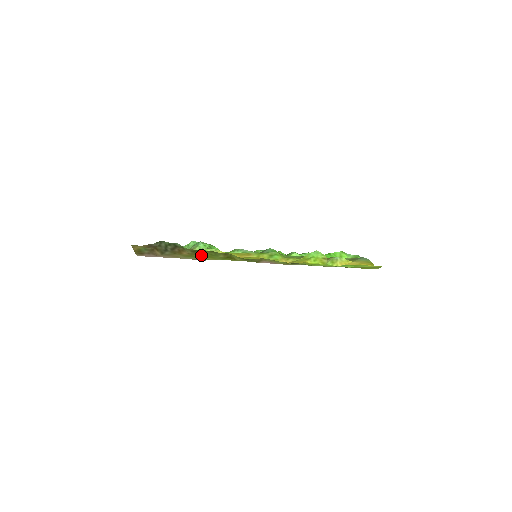
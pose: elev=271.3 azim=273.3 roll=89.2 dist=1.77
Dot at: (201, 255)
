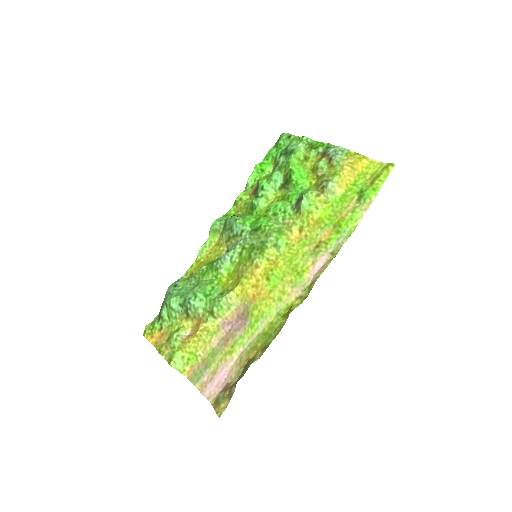
Dot at: (265, 339)
